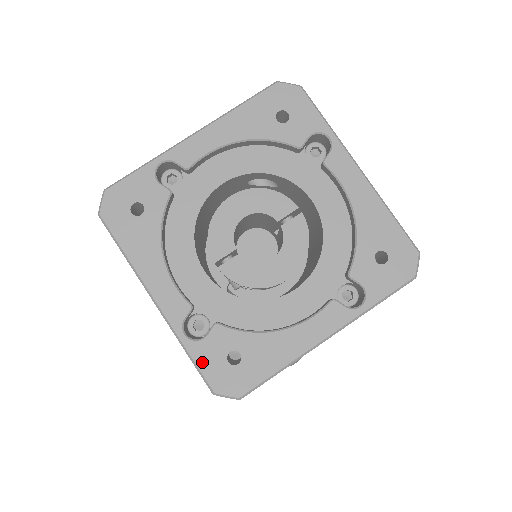
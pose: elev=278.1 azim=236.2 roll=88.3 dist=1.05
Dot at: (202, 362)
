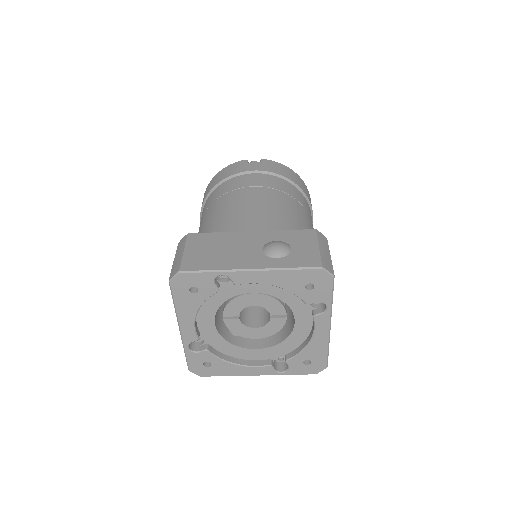
Dot at: (190, 360)
